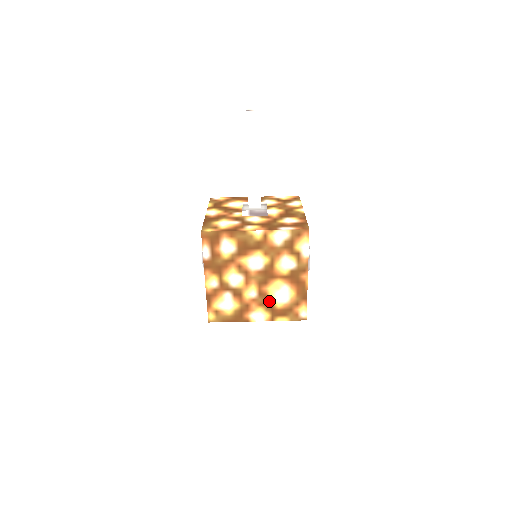
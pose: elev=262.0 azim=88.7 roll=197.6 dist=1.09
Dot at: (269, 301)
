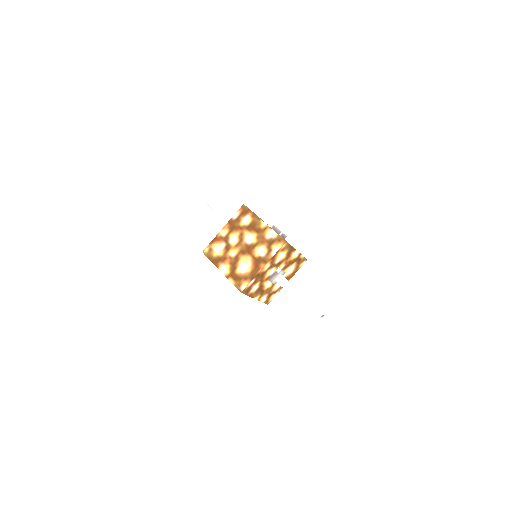
Dot at: (236, 265)
